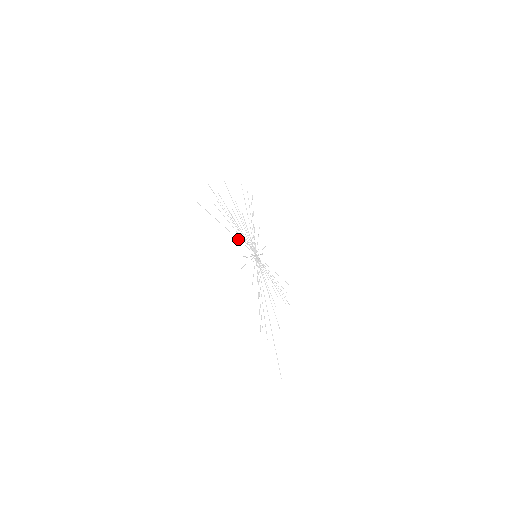
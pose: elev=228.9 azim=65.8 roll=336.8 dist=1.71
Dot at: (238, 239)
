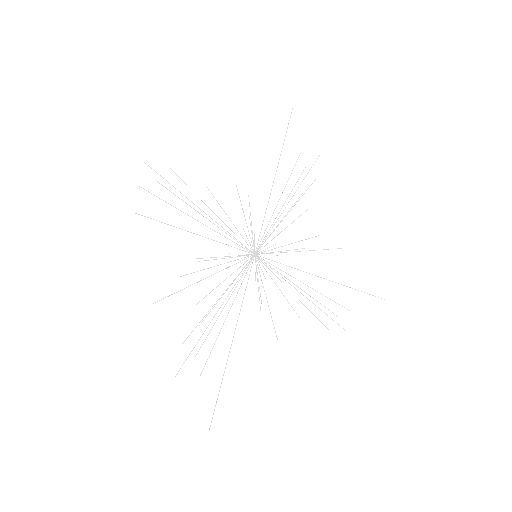
Dot at: (239, 314)
